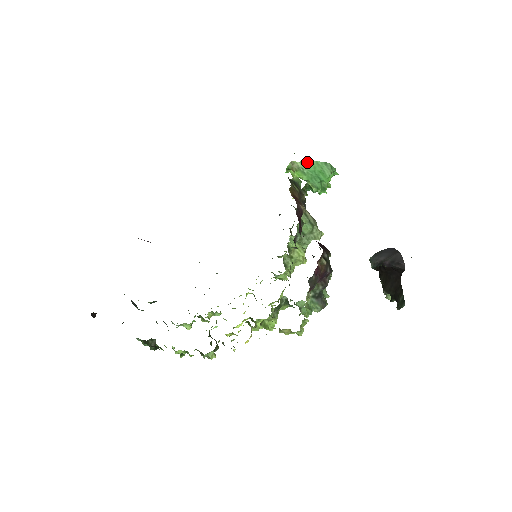
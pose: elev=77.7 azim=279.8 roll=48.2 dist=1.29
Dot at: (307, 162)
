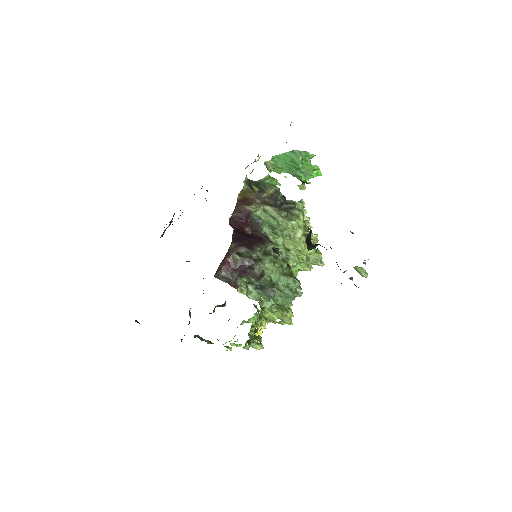
Dot at: (276, 157)
